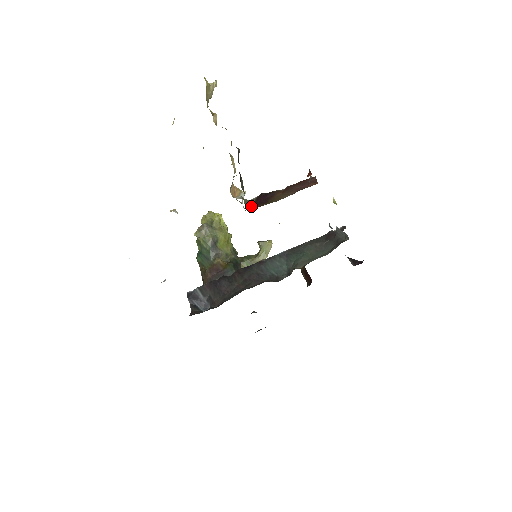
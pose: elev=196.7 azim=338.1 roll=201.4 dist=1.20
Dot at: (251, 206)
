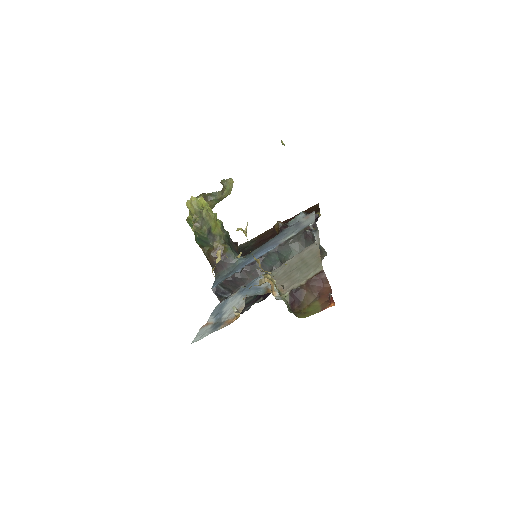
Dot at: (289, 303)
